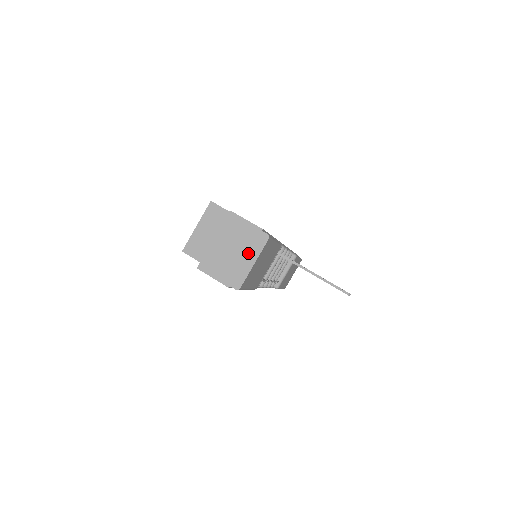
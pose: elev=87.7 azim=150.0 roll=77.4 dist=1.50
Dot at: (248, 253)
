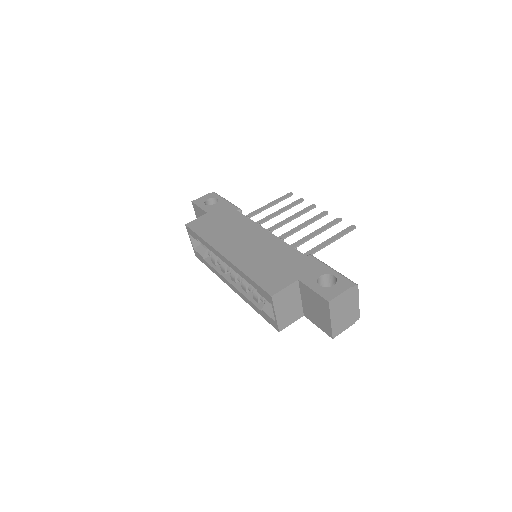
Dot at: (353, 303)
